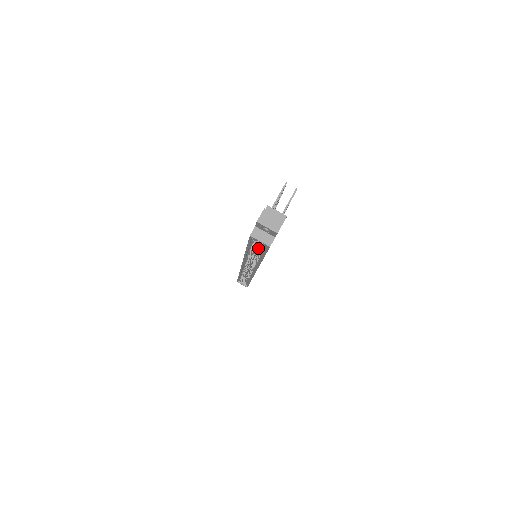
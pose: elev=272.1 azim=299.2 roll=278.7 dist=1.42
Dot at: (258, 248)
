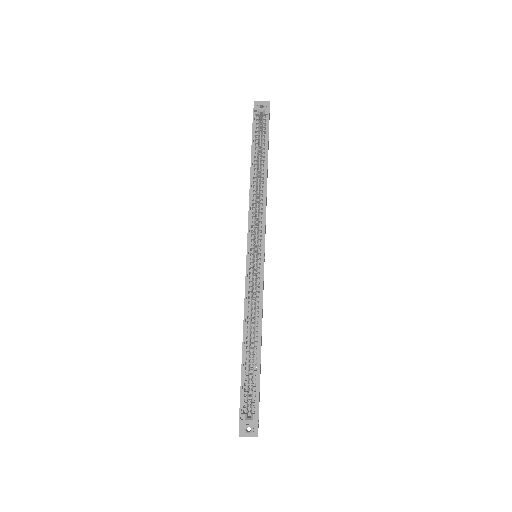
Dot at: occluded
